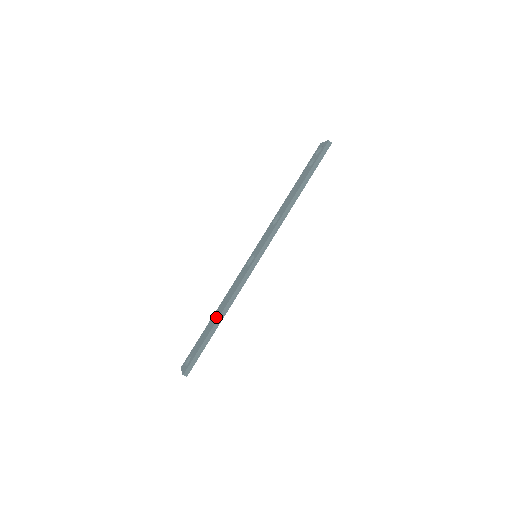
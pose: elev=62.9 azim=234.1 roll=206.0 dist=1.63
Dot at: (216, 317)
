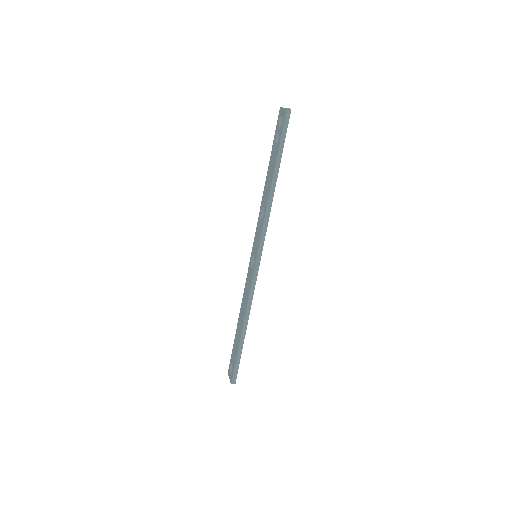
Dot at: (240, 325)
